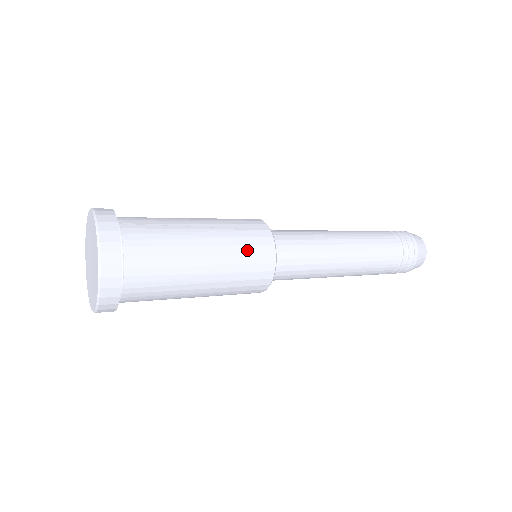
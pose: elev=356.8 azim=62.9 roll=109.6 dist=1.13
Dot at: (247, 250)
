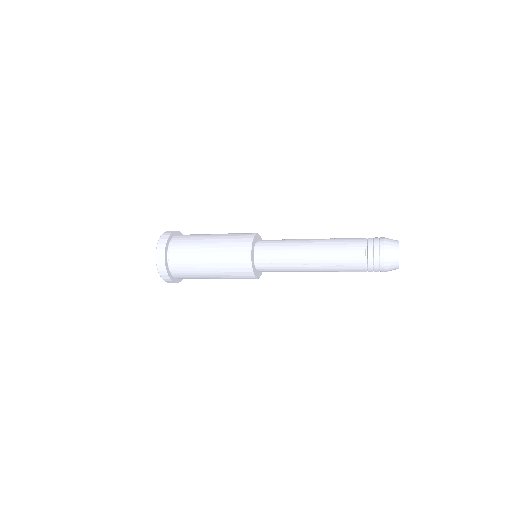
Dot at: (237, 235)
